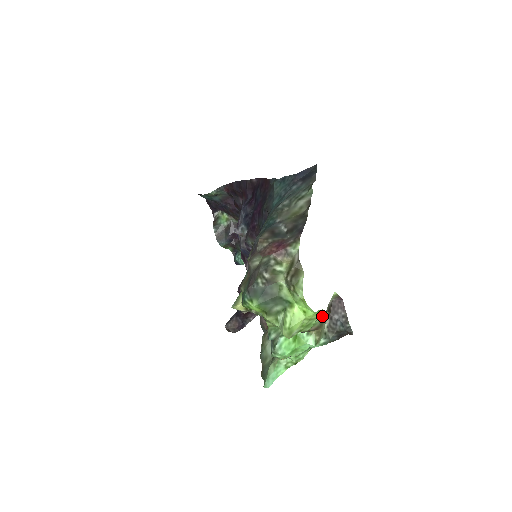
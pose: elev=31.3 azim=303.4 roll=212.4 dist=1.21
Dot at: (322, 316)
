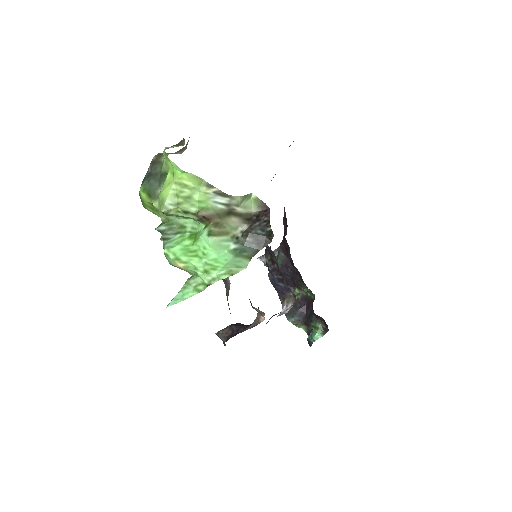
Dot at: (211, 195)
